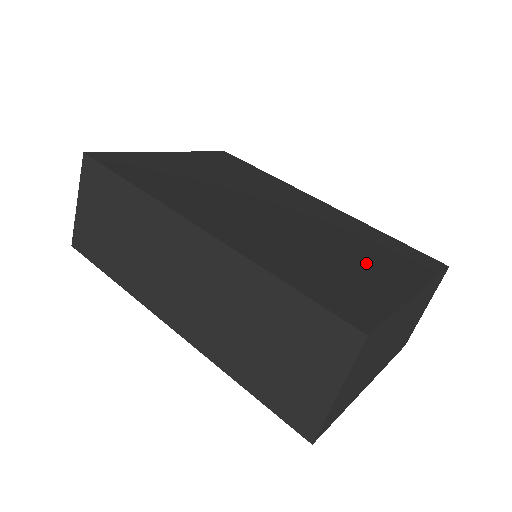
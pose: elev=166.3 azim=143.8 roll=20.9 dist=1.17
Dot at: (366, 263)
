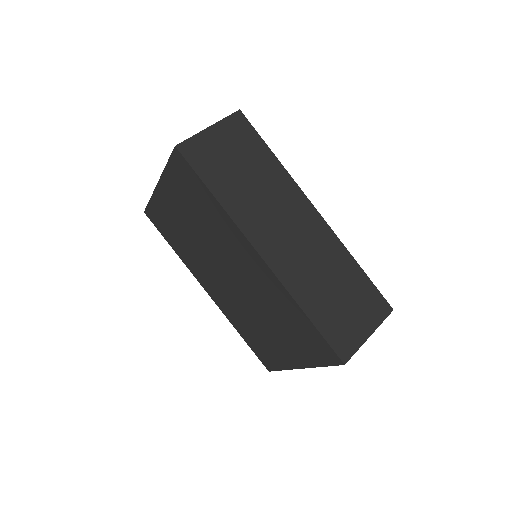
Dot at: occluded
